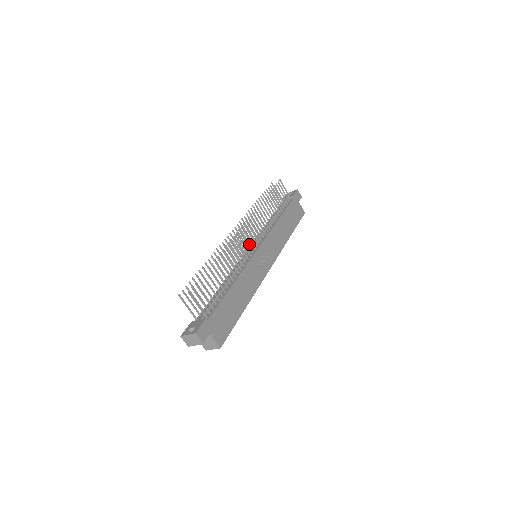
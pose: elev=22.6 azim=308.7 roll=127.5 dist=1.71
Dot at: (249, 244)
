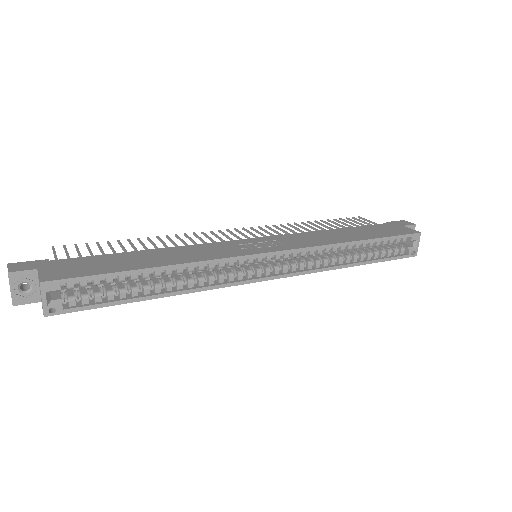
Dot at: occluded
